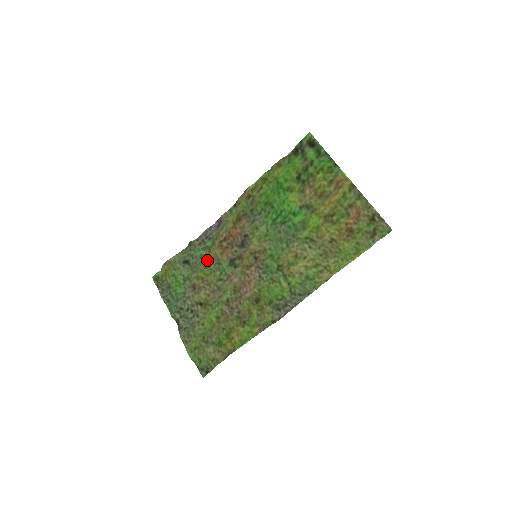
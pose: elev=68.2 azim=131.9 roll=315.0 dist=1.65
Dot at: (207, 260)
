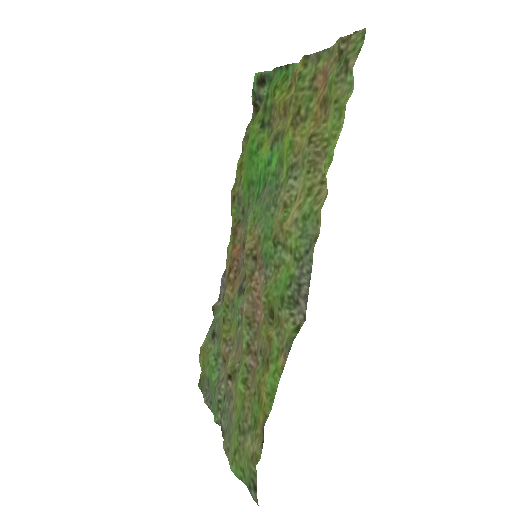
Dot at: (222, 311)
